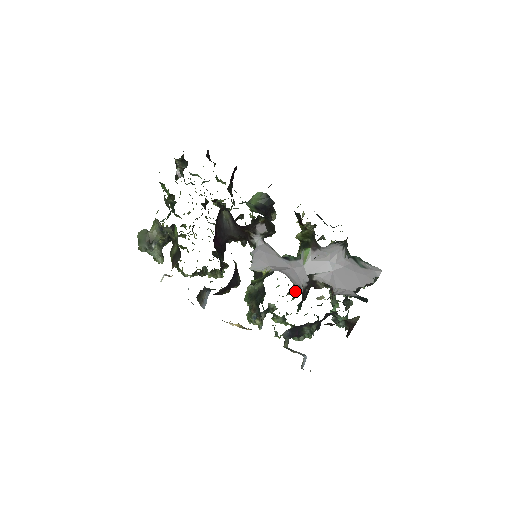
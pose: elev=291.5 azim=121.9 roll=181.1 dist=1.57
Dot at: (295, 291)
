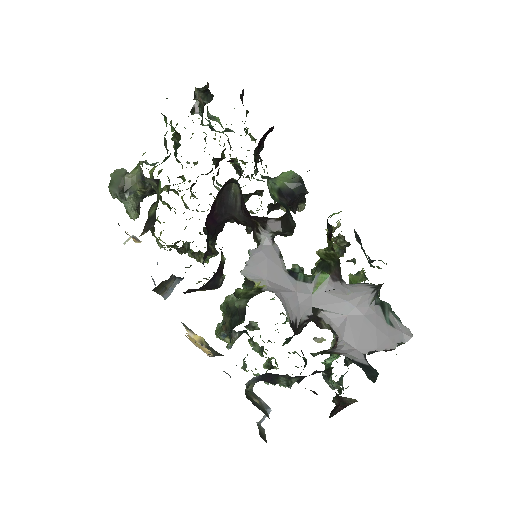
Dot at: occluded
